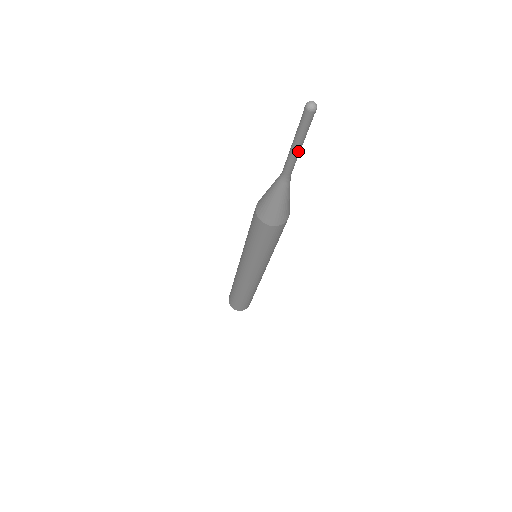
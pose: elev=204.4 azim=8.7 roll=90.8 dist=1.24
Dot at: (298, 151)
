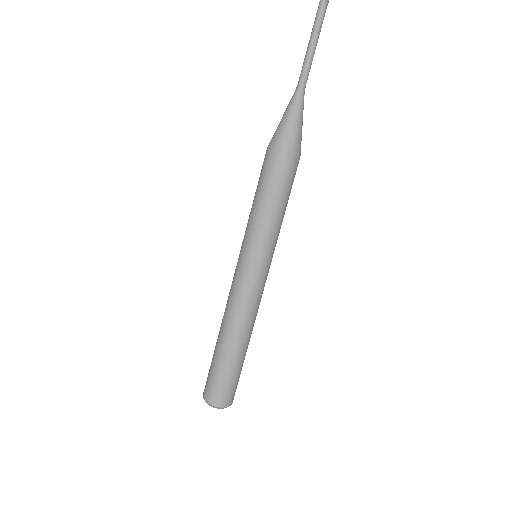
Dot at: (315, 49)
